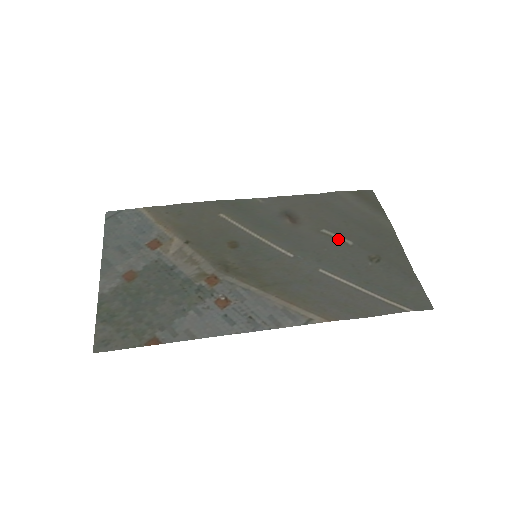
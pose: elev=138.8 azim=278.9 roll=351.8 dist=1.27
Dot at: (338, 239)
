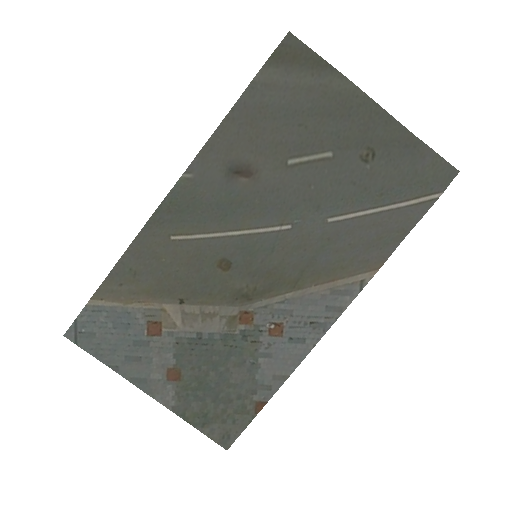
Dot at: (314, 161)
